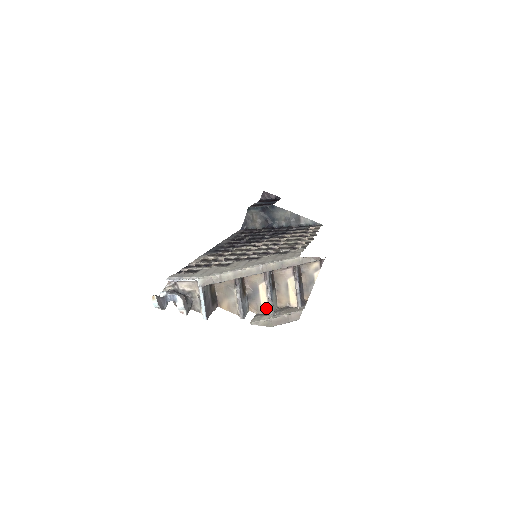
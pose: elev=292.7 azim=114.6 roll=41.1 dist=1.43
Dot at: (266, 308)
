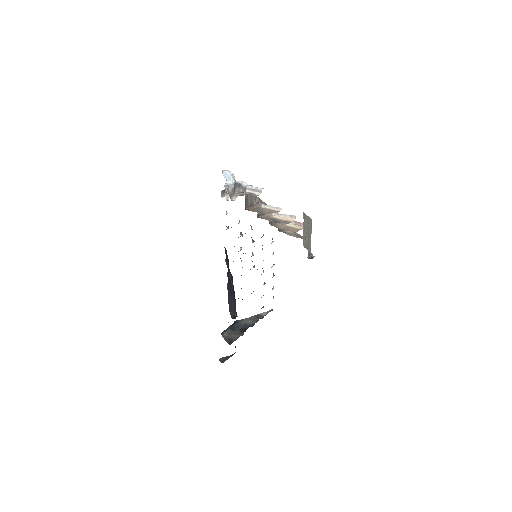
Dot at: (290, 220)
